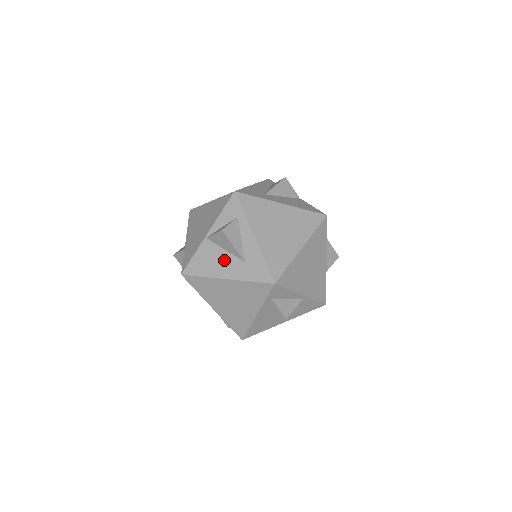
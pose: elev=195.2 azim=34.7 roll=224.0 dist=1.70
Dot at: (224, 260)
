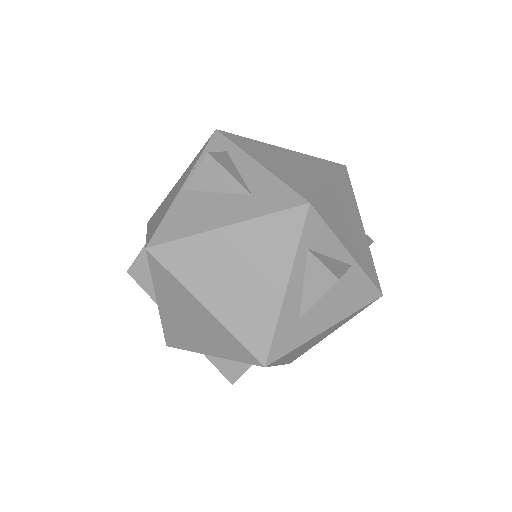
Dot at: (216, 204)
